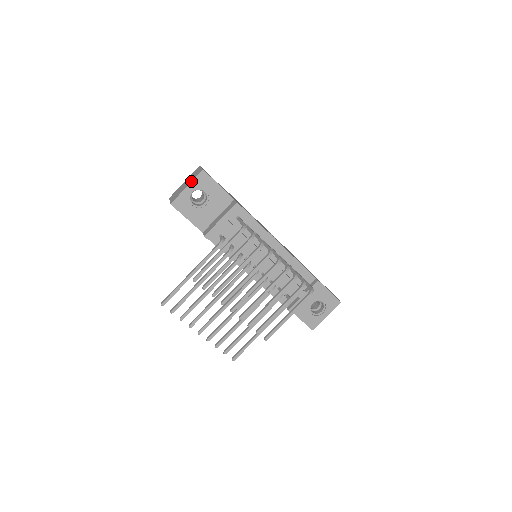
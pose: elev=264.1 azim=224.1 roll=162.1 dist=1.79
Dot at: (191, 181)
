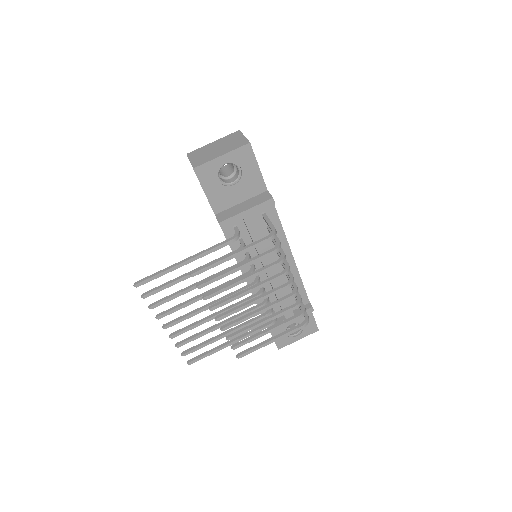
Dot at: (229, 150)
